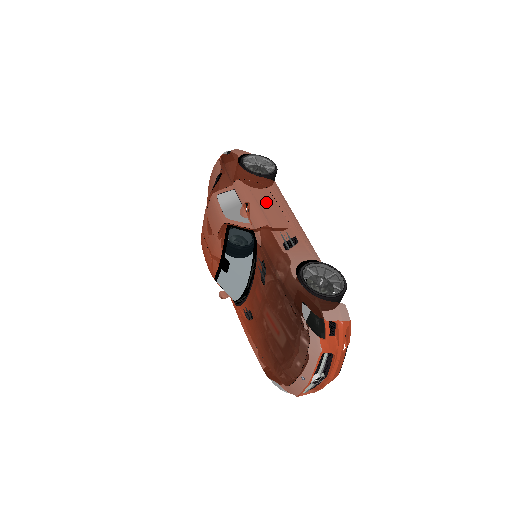
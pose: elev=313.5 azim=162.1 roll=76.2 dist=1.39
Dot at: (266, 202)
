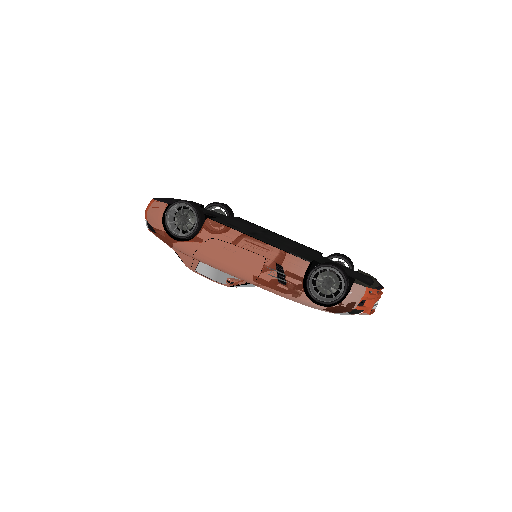
Dot at: (230, 256)
